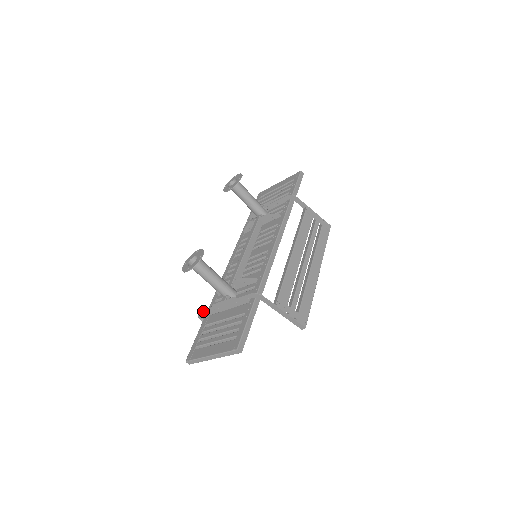
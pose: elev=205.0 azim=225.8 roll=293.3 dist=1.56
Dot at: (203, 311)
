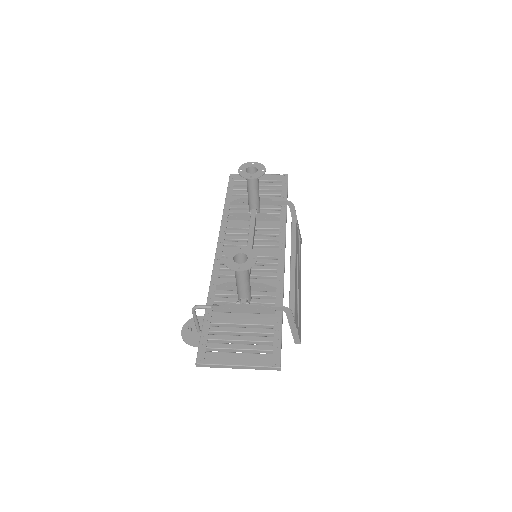
Dot at: (205, 305)
